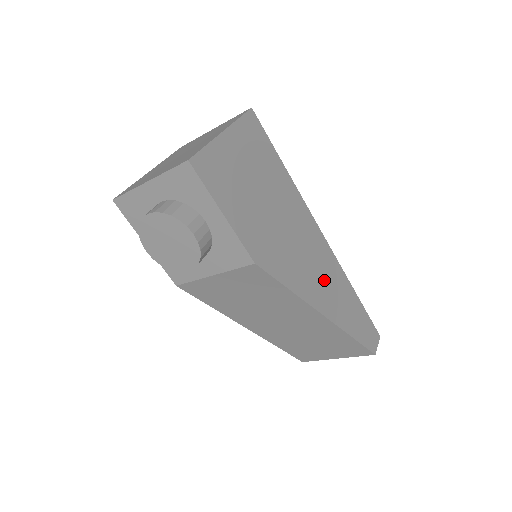
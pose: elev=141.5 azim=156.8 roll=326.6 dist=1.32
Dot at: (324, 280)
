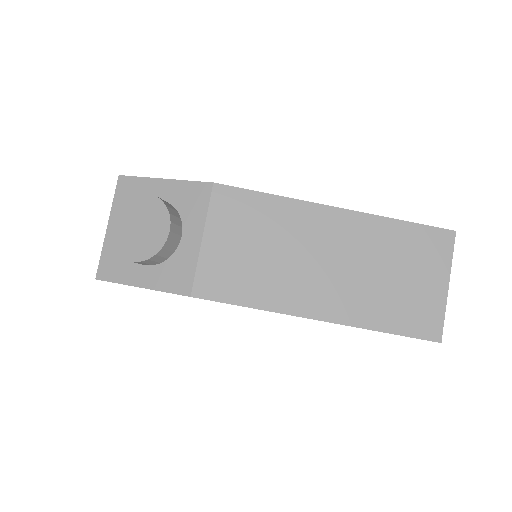
Dot at: occluded
